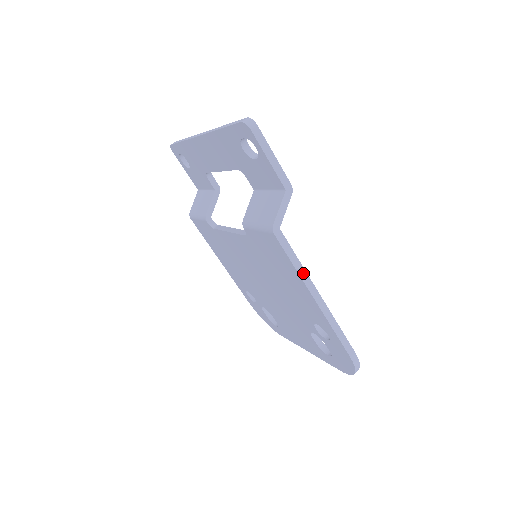
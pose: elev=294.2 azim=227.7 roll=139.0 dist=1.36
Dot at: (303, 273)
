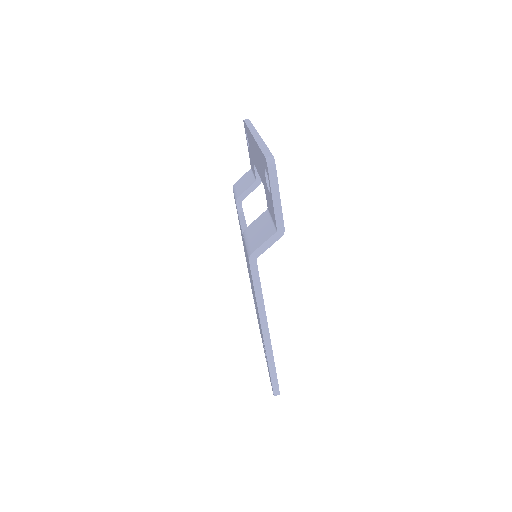
Dot at: (261, 302)
